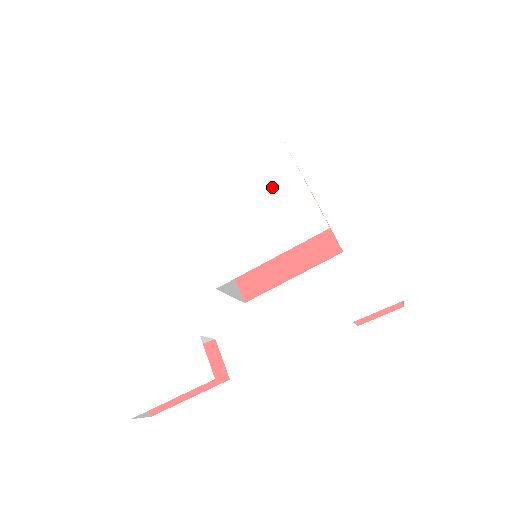
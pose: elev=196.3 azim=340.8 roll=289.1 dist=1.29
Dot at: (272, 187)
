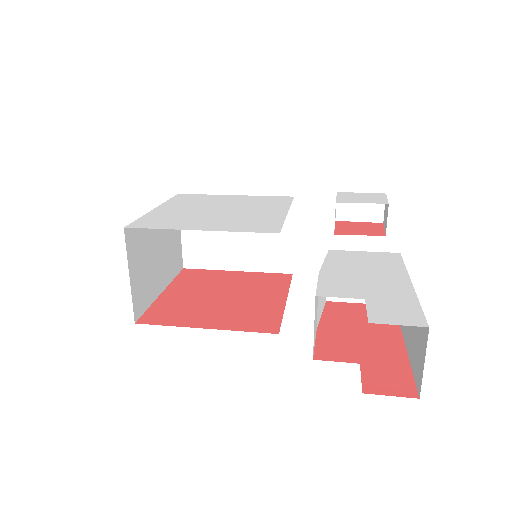
Dot at: (219, 202)
